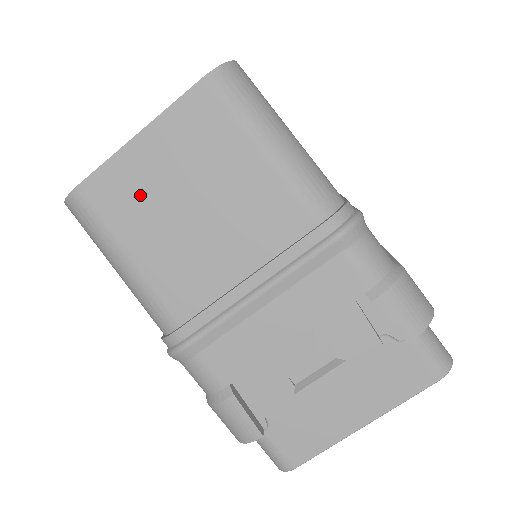
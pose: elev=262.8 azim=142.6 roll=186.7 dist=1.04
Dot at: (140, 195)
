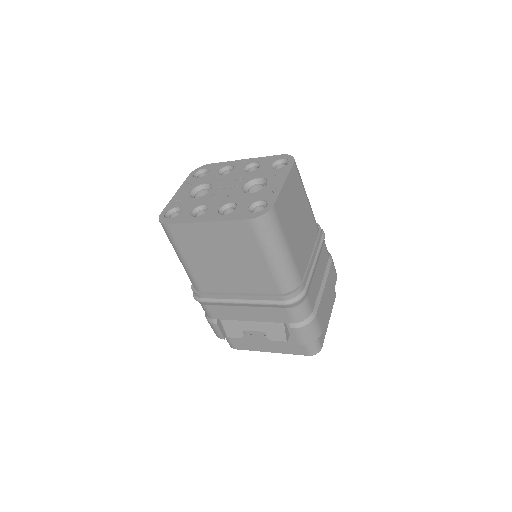
Dot at: (199, 243)
